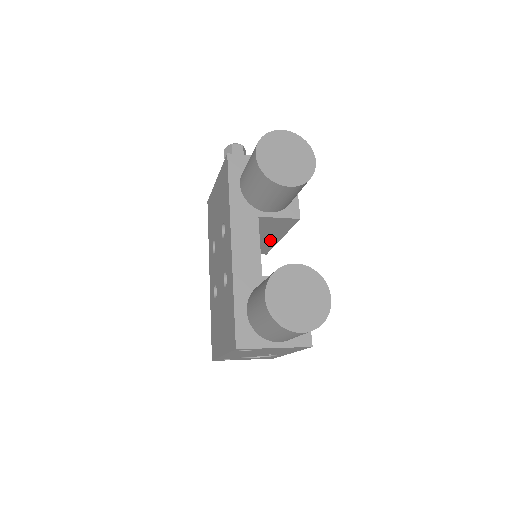
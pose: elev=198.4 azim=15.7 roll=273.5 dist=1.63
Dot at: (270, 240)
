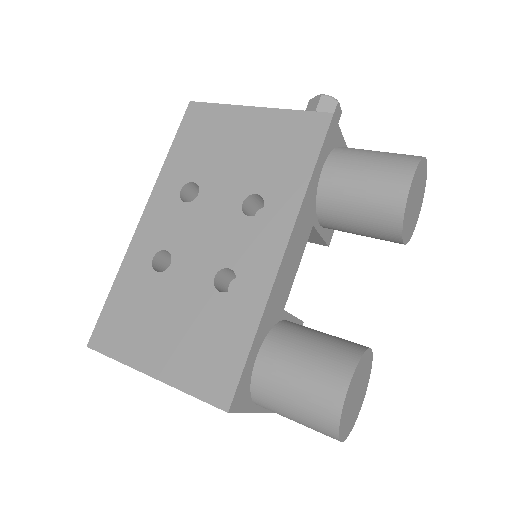
Dot at: occluded
